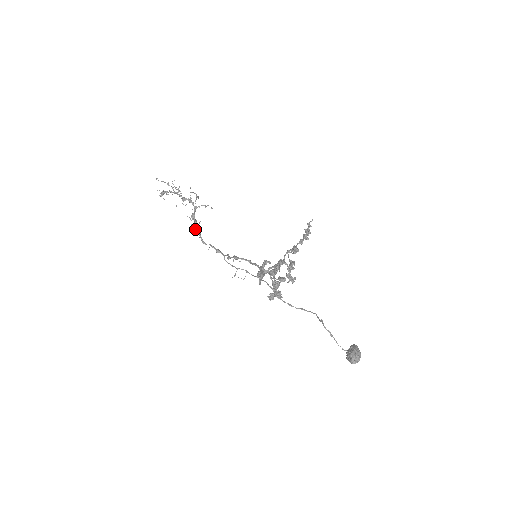
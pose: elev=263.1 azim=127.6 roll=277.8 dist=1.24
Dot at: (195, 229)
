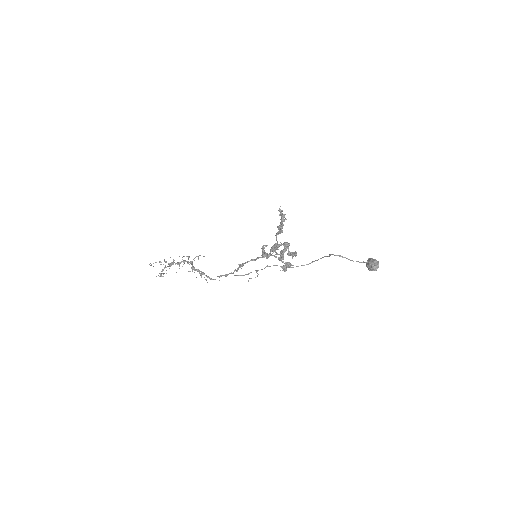
Dot at: (201, 277)
